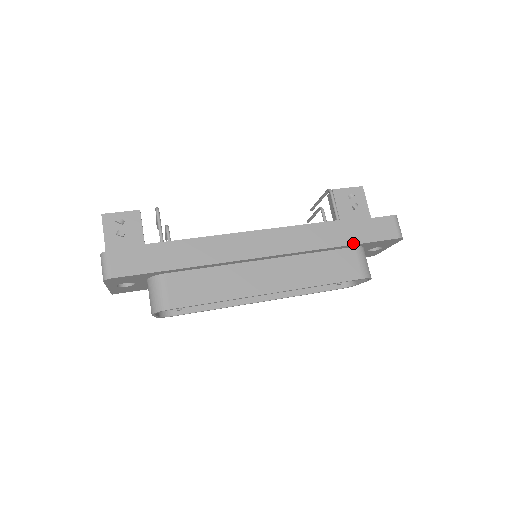
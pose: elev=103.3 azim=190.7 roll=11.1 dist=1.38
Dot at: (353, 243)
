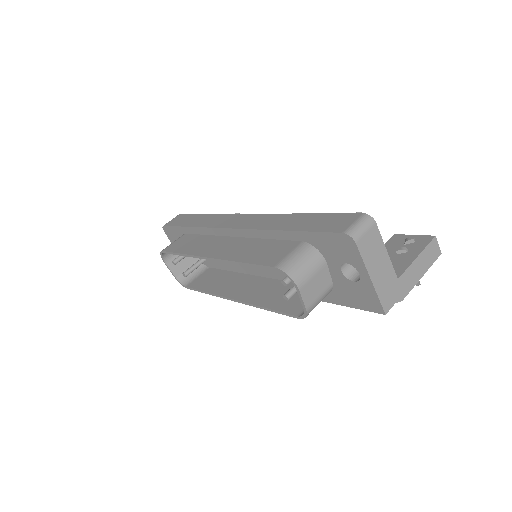
Dot at: (294, 230)
